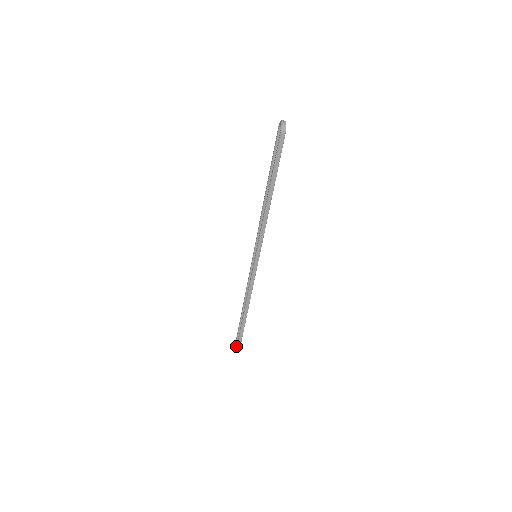
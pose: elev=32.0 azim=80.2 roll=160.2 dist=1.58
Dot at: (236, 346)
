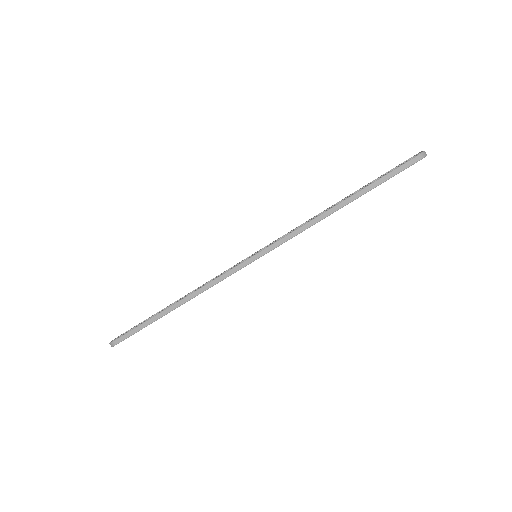
Dot at: occluded
